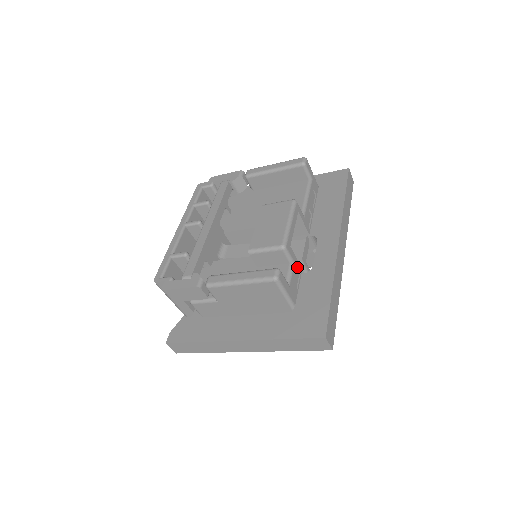
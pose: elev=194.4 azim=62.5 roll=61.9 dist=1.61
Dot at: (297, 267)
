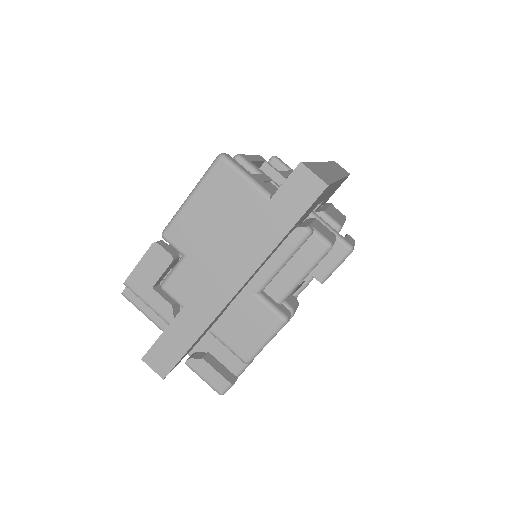
Dot at: (272, 184)
